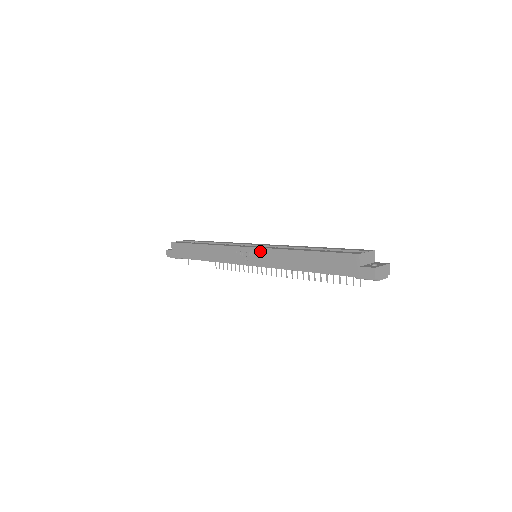
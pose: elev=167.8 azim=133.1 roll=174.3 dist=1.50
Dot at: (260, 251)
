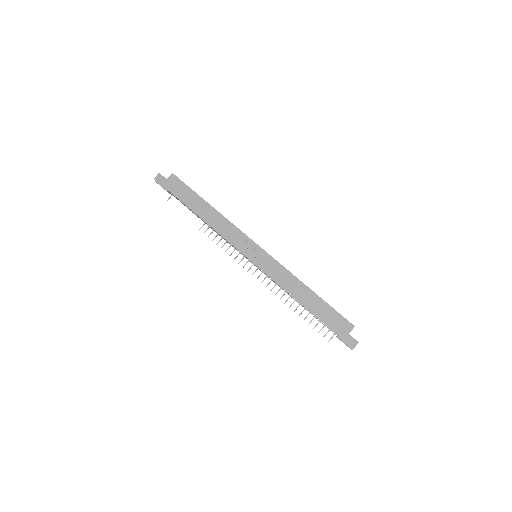
Dot at: (272, 260)
